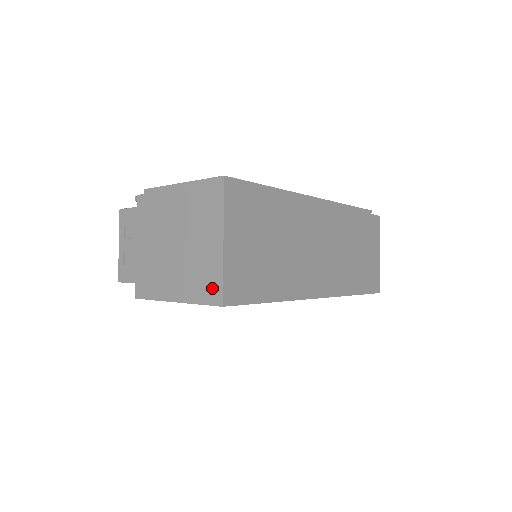
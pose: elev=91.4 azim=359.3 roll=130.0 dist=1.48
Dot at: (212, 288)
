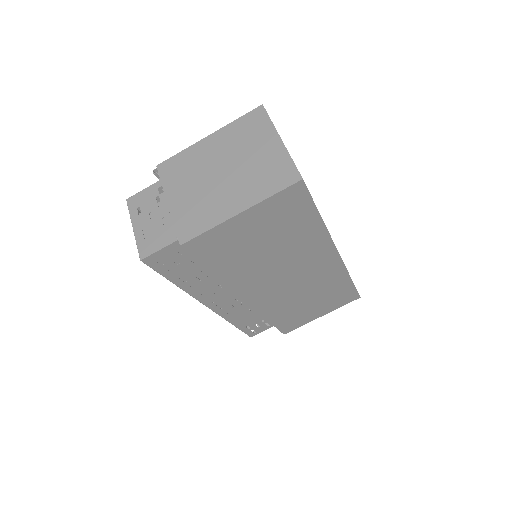
Dot at: (284, 174)
